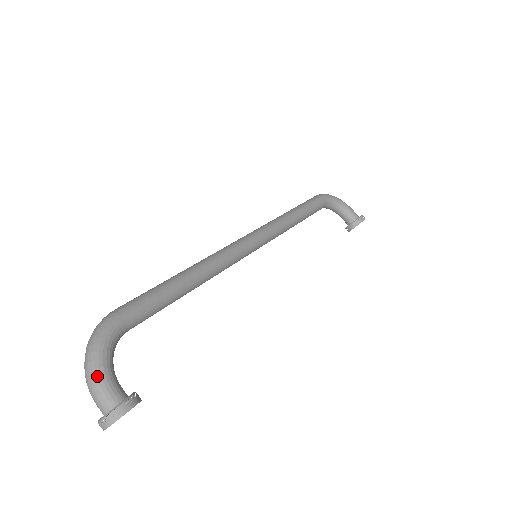
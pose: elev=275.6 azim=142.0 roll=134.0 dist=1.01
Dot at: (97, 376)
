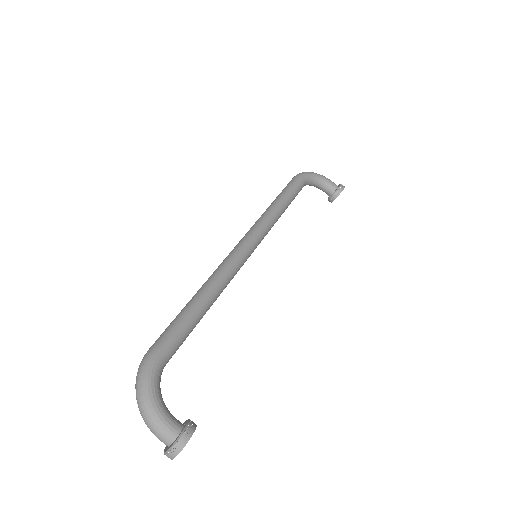
Dot at: (154, 416)
